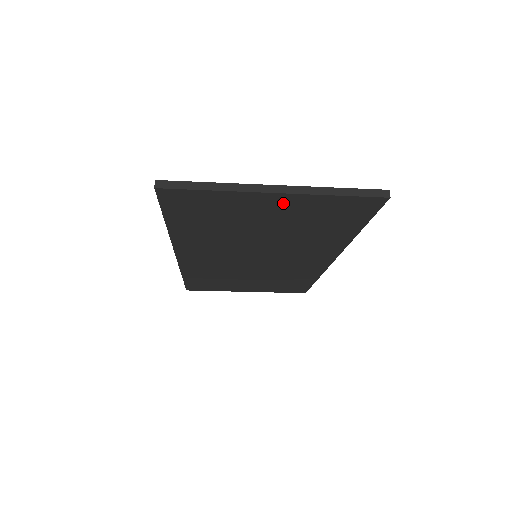
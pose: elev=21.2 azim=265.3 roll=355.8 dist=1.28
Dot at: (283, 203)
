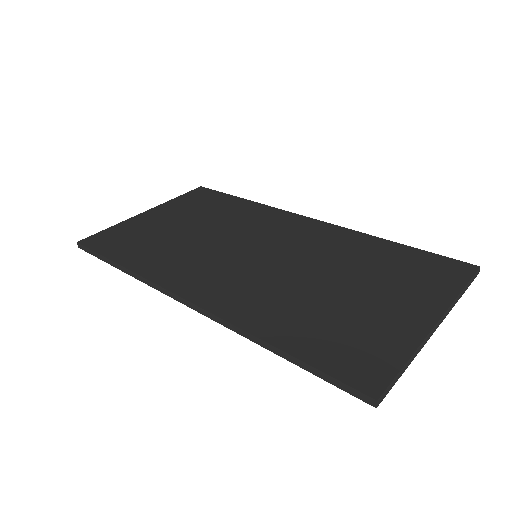
Dot at: occluded
